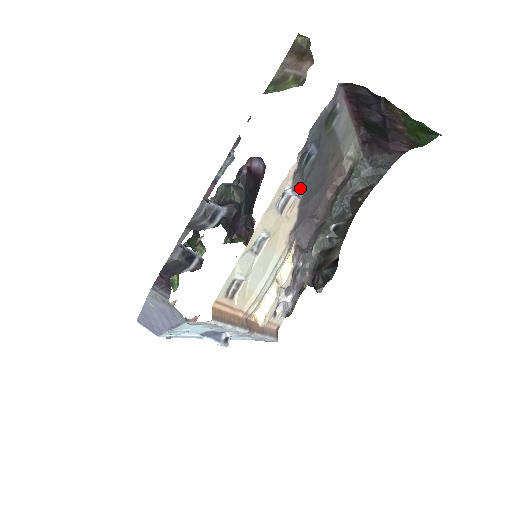
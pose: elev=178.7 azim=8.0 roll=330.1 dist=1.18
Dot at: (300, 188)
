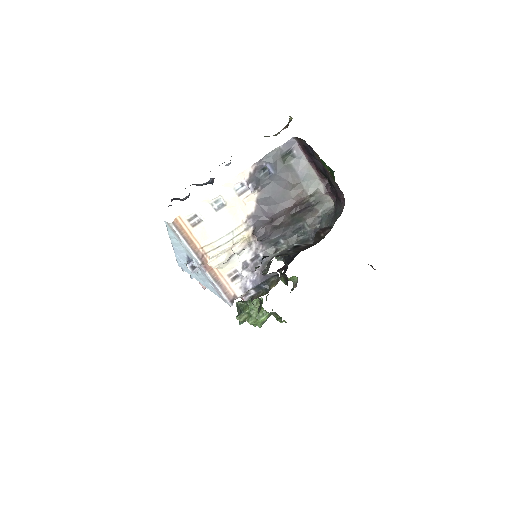
Dot at: (251, 184)
